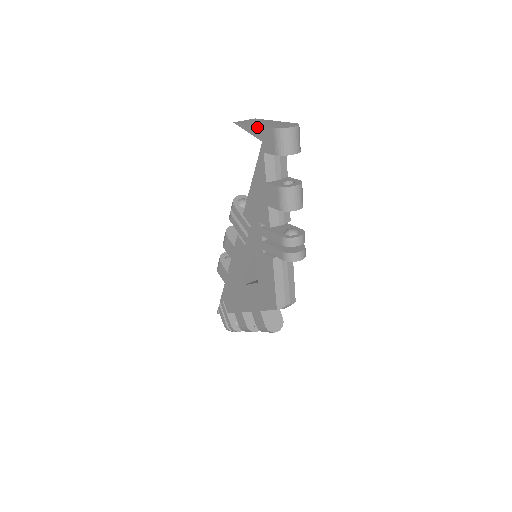
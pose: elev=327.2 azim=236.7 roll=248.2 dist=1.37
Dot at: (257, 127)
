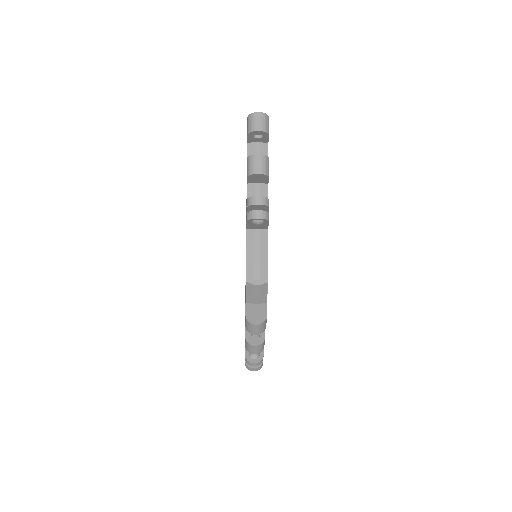
Dot at: occluded
